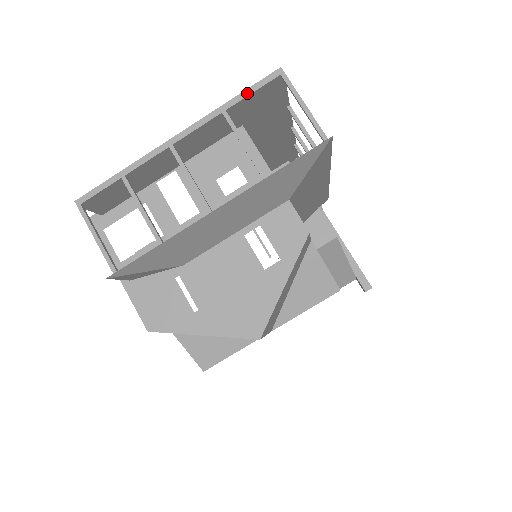
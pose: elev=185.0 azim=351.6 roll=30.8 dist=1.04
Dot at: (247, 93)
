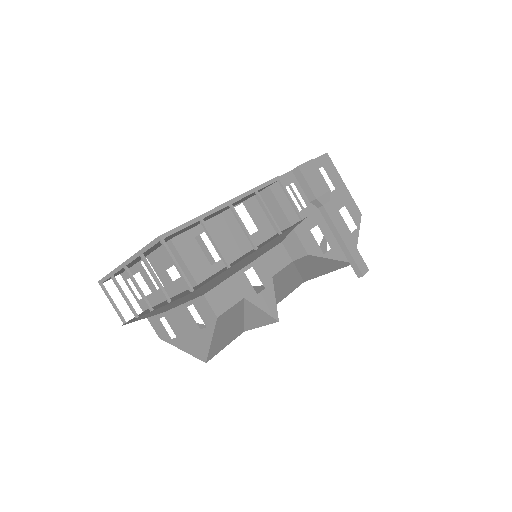
Dot at: (147, 248)
